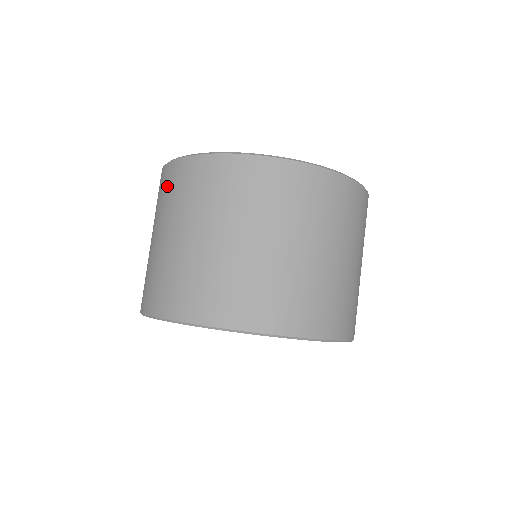
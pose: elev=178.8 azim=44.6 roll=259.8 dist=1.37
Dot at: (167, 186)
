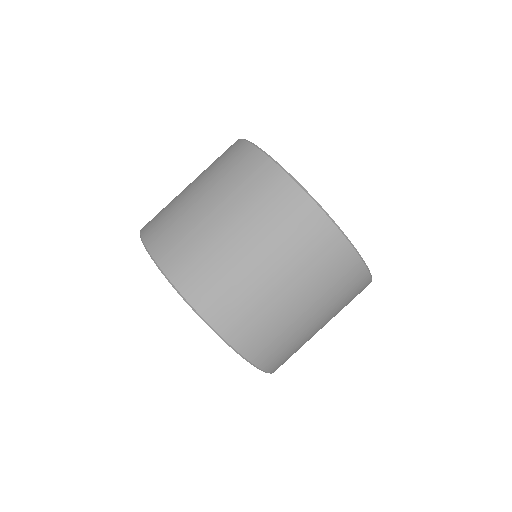
Dot at: (224, 154)
